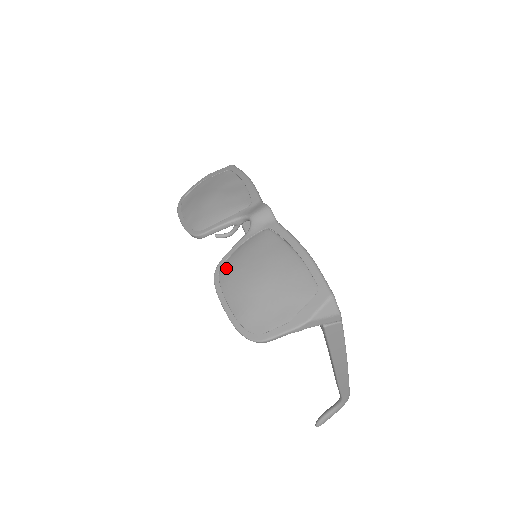
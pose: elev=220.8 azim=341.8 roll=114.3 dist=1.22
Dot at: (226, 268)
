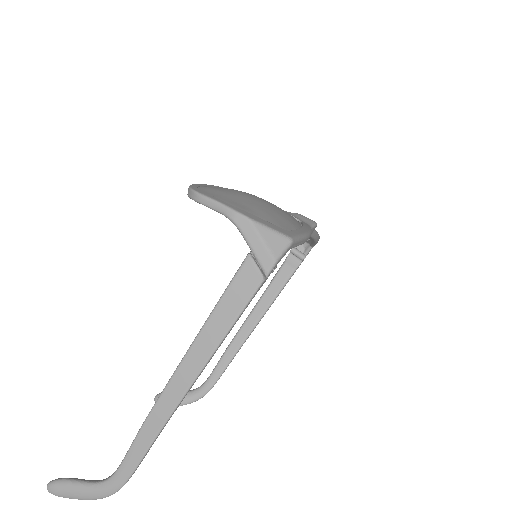
Dot at: occluded
